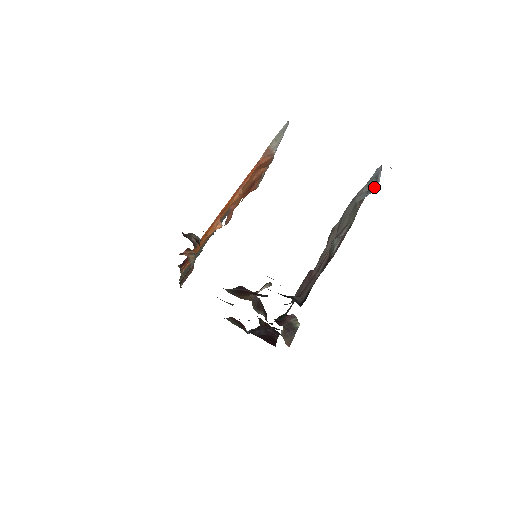
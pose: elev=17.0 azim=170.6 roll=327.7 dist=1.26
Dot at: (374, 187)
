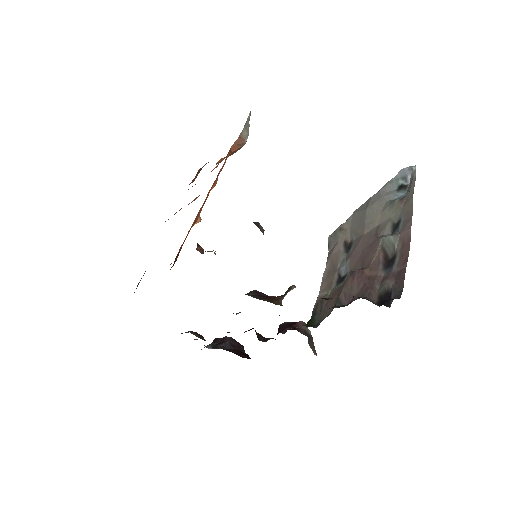
Dot at: (408, 187)
